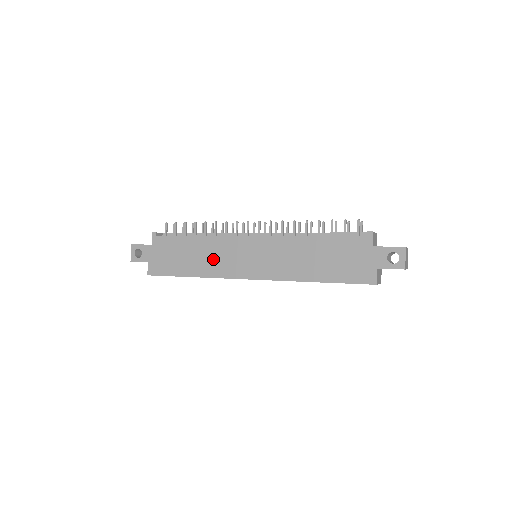
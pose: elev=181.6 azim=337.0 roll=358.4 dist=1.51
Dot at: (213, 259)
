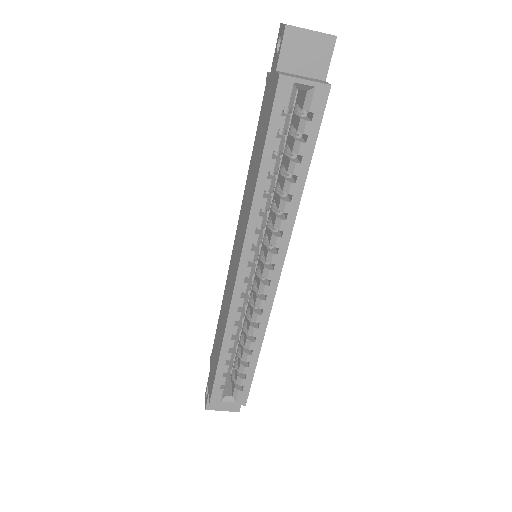
Dot at: (226, 305)
